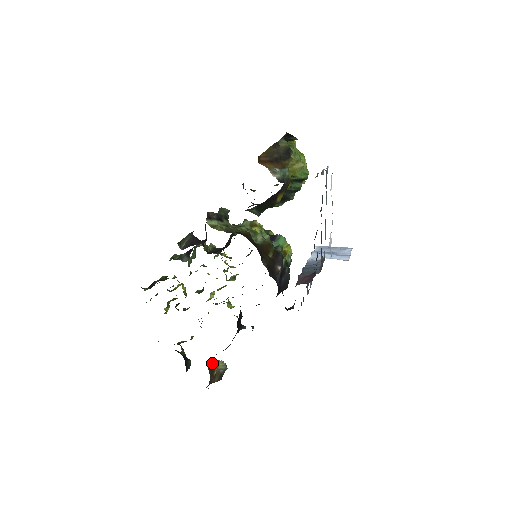
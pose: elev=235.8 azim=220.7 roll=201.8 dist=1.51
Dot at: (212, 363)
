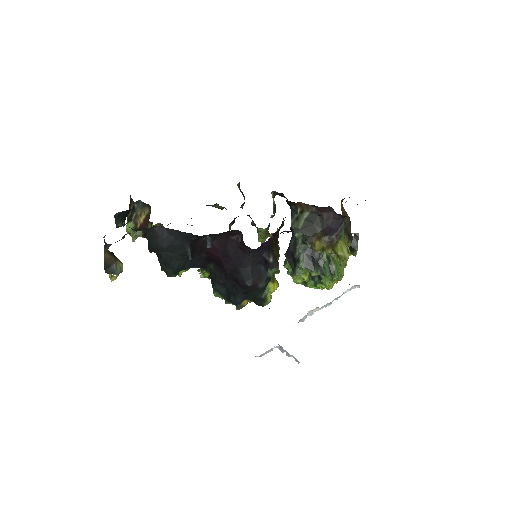
Dot at: occluded
